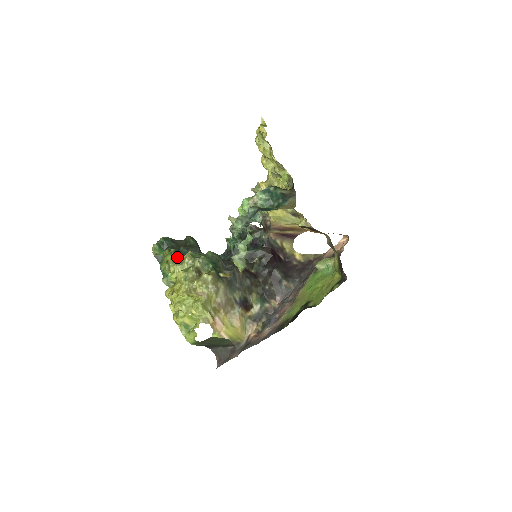
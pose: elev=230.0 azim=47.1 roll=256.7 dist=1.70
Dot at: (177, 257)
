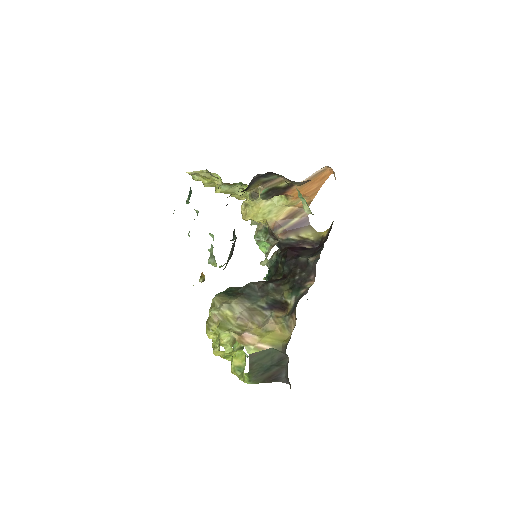
Dot at: occluded
